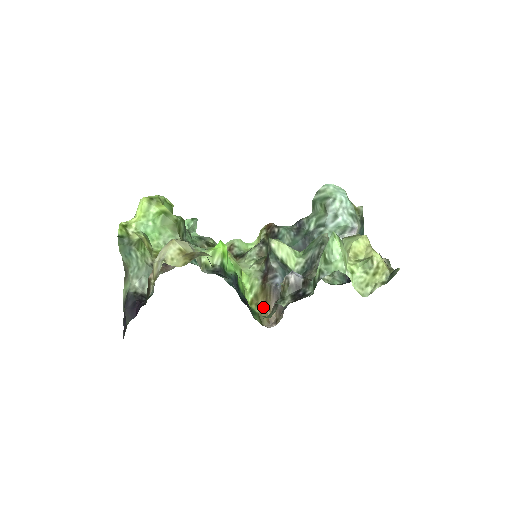
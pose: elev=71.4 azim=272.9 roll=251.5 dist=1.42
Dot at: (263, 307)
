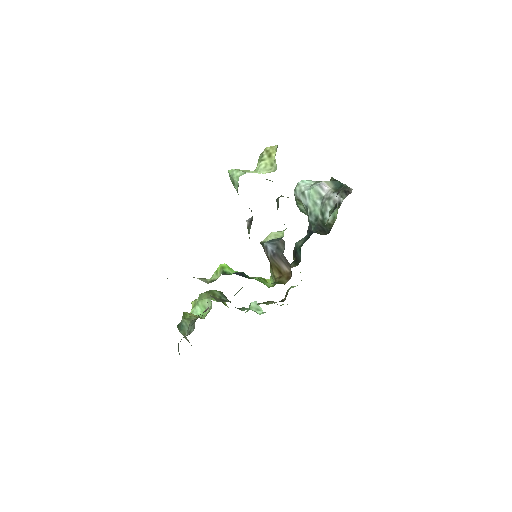
Dot at: (280, 276)
